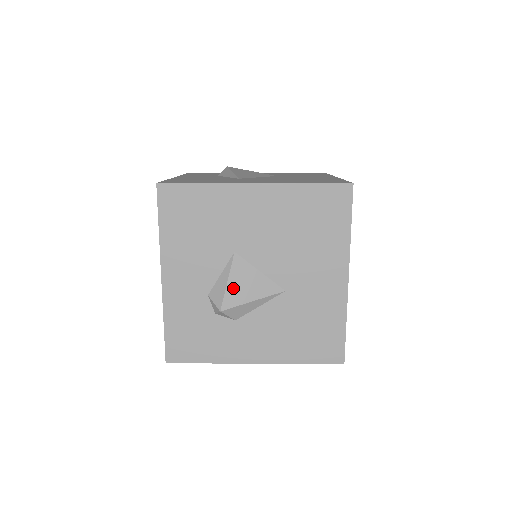
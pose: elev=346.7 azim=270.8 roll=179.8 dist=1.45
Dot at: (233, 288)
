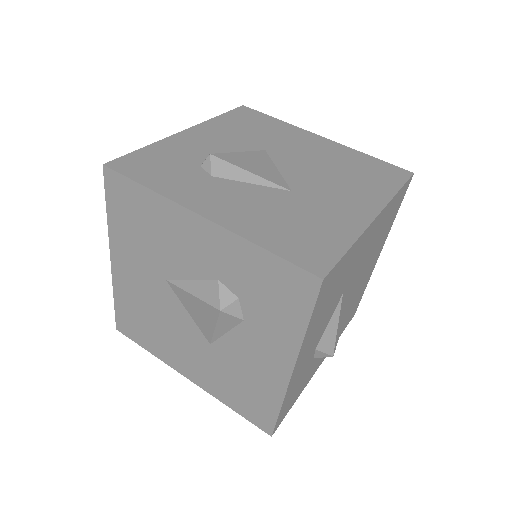
Dot at: (339, 327)
